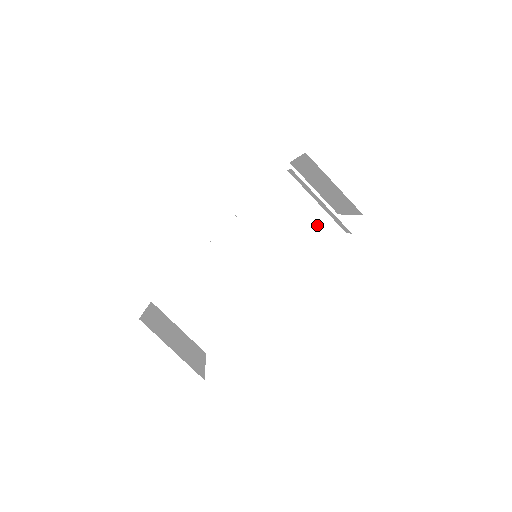
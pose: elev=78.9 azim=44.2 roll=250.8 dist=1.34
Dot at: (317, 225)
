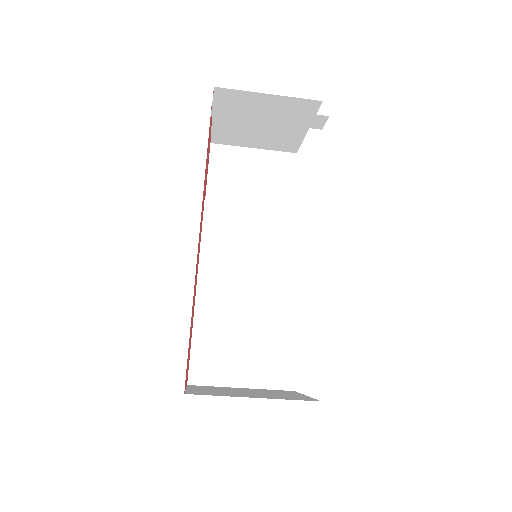
Dot at: (287, 178)
